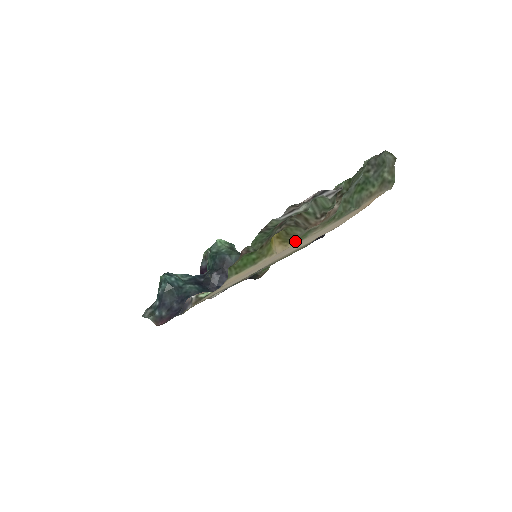
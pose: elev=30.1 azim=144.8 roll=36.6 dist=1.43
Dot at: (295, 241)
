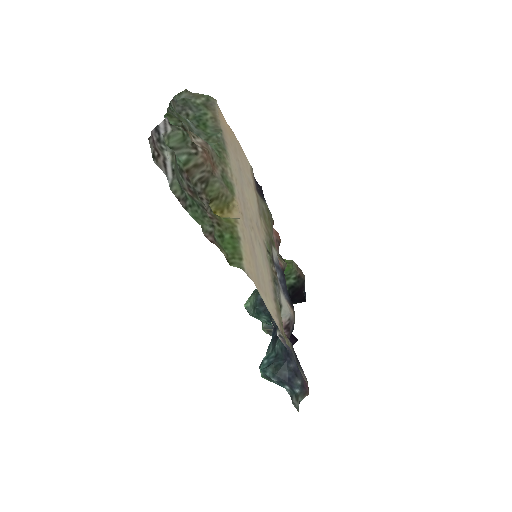
Dot at: (230, 194)
